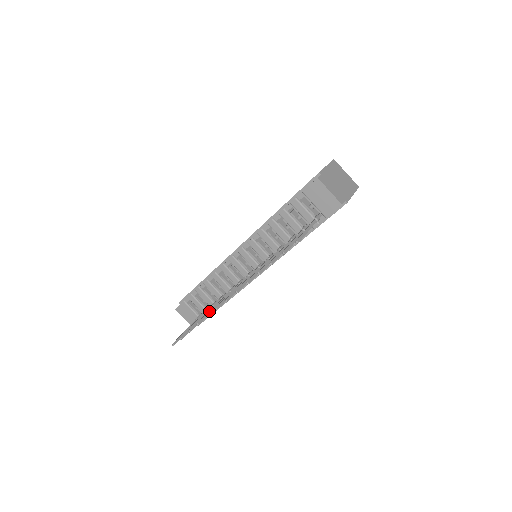
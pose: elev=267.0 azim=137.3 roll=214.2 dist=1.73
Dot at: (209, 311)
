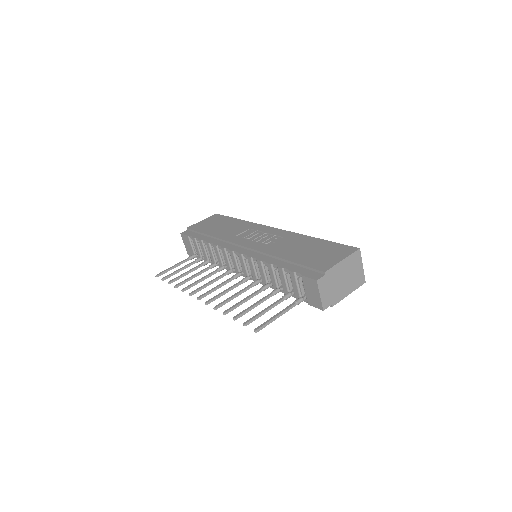
Dot at: (192, 277)
